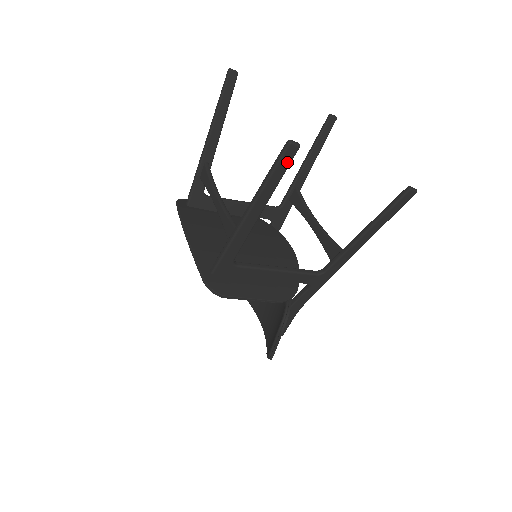
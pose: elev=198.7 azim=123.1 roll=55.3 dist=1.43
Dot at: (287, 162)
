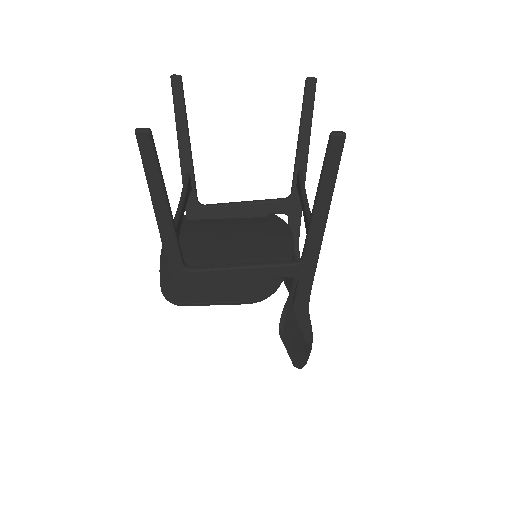
Dot at: (149, 152)
